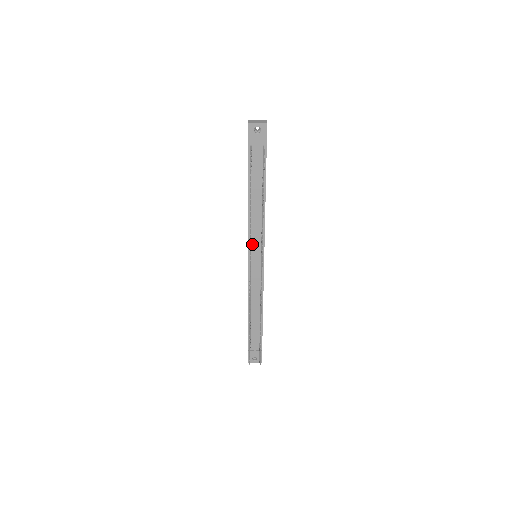
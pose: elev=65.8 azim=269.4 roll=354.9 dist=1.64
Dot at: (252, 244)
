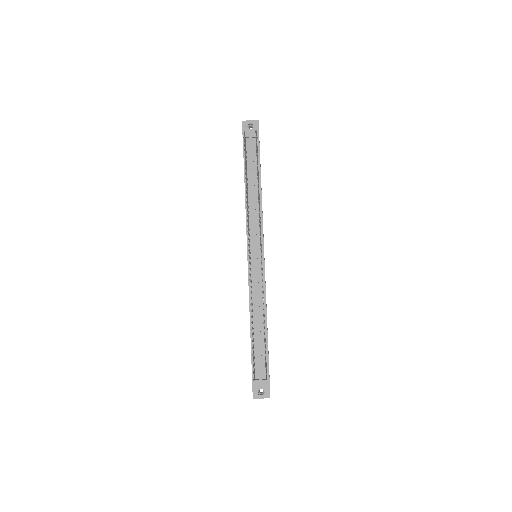
Dot at: (251, 237)
